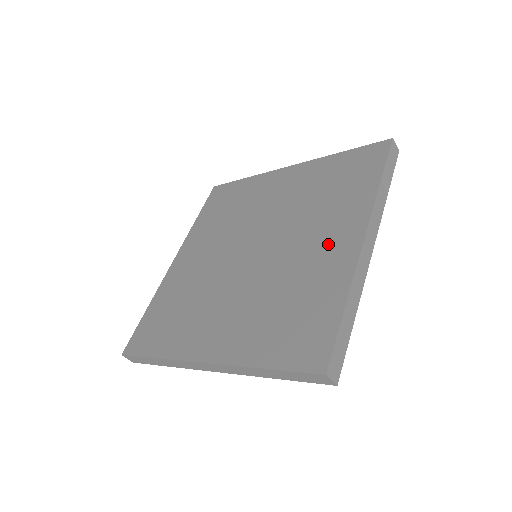
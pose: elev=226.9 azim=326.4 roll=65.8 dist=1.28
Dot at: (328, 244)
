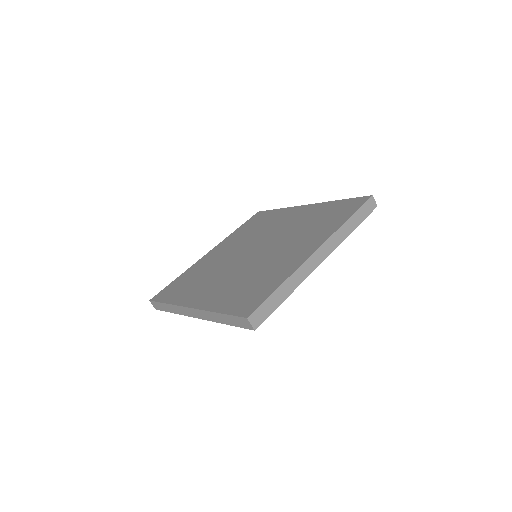
Dot at: (295, 252)
